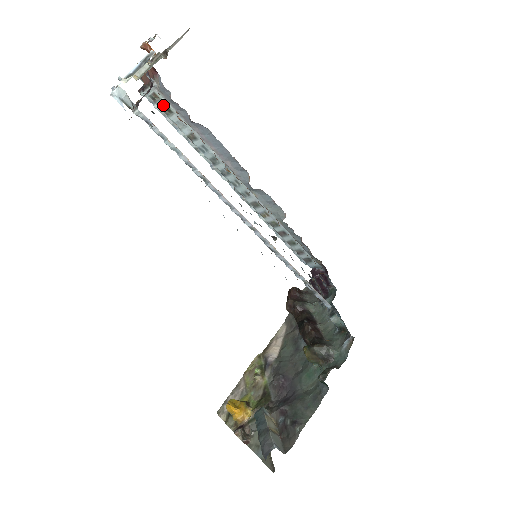
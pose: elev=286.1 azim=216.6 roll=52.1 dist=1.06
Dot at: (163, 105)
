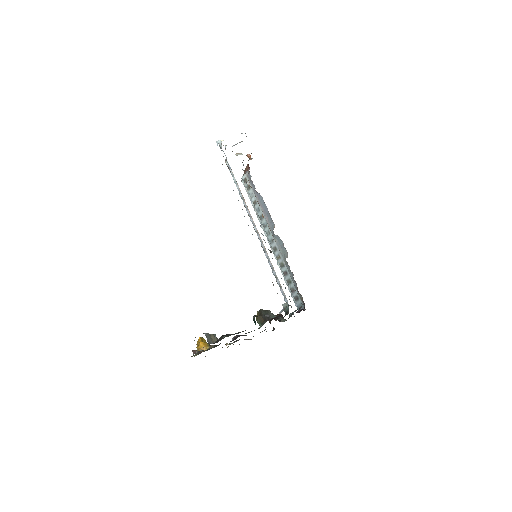
Dot at: (247, 184)
